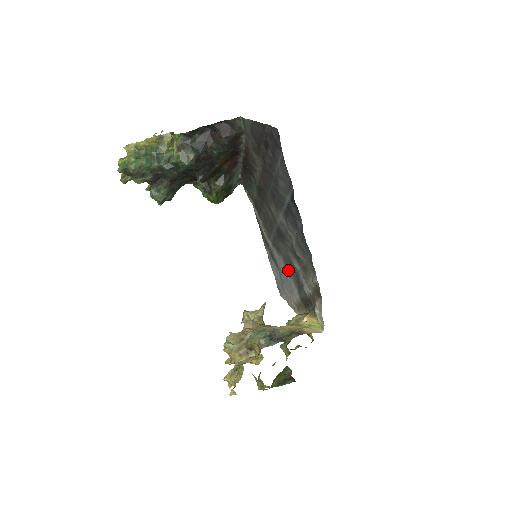
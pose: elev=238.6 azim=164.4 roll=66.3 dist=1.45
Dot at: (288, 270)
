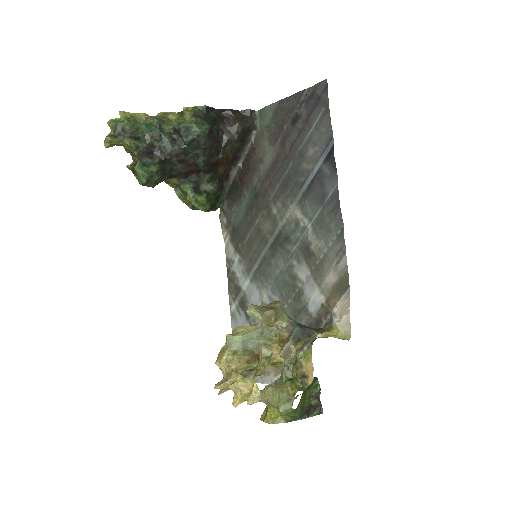
Dot at: occluded
